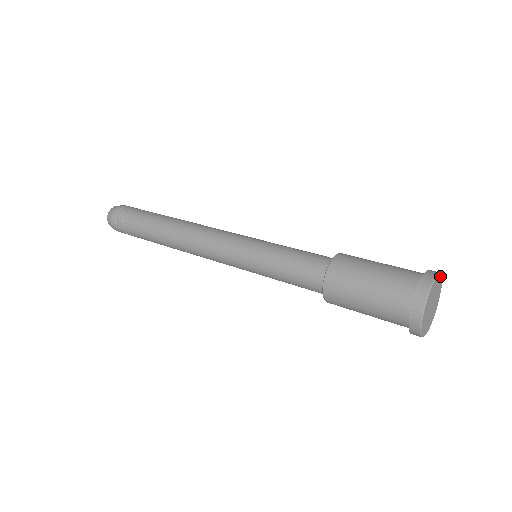
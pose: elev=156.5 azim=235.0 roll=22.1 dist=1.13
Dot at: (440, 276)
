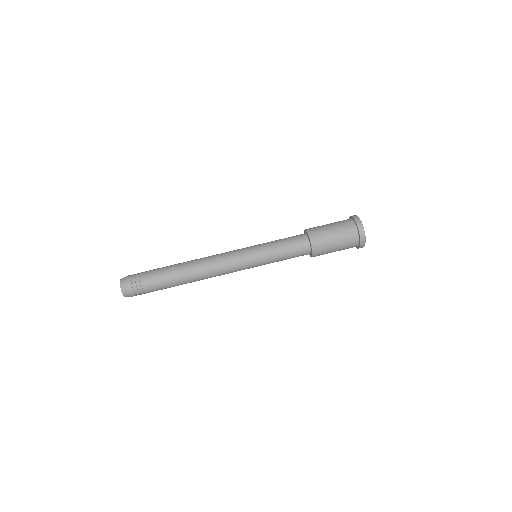
Dot at: occluded
